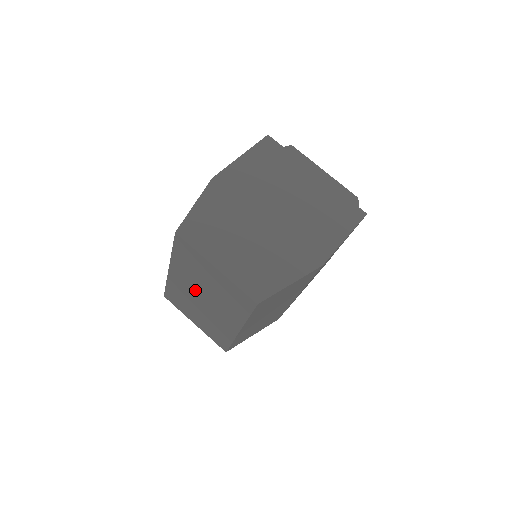
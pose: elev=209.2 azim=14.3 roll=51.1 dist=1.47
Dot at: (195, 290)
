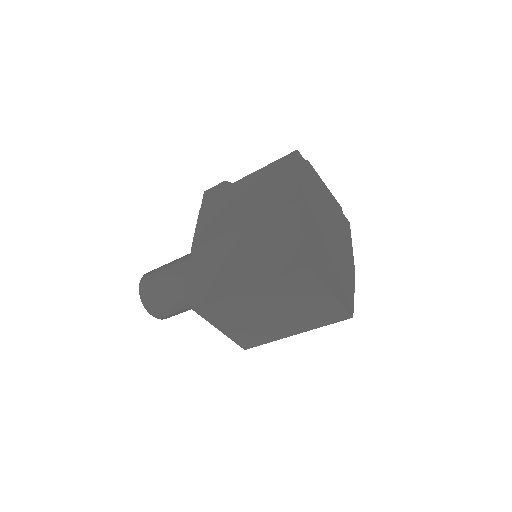
Dot at: (269, 307)
